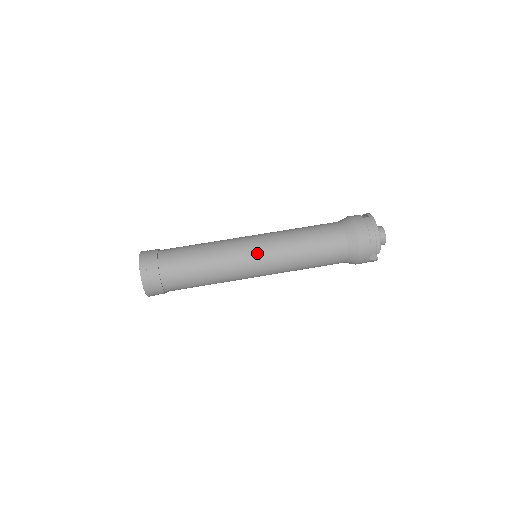
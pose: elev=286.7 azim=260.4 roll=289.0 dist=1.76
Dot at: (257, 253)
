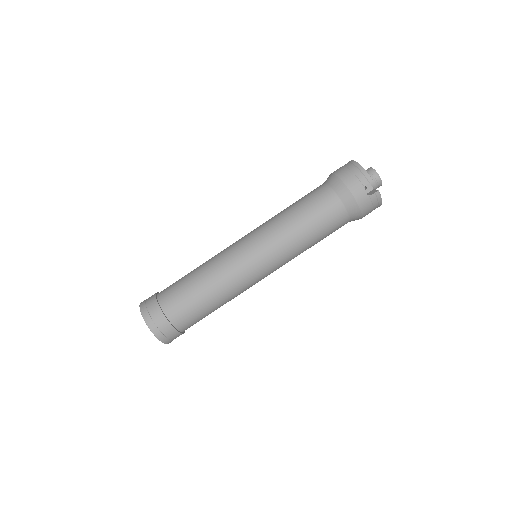
Dot at: (247, 242)
